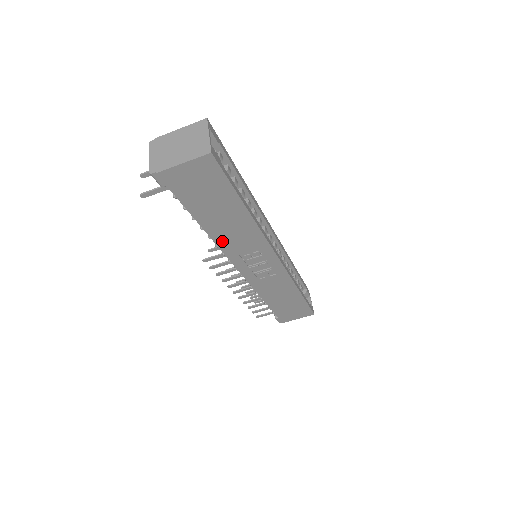
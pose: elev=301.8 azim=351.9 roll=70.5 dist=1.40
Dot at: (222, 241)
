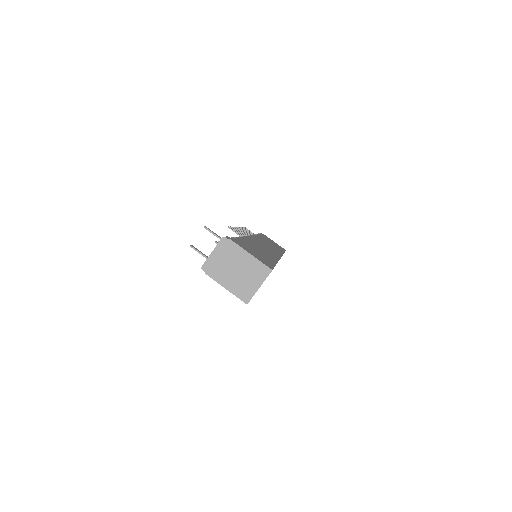
Dot at: occluded
